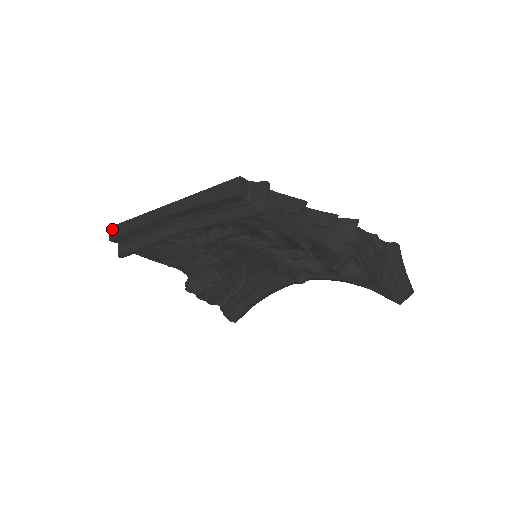
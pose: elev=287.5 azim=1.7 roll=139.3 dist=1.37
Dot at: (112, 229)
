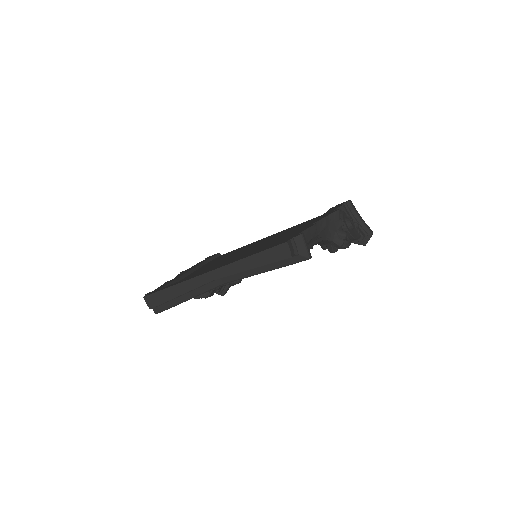
Dot at: (147, 299)
